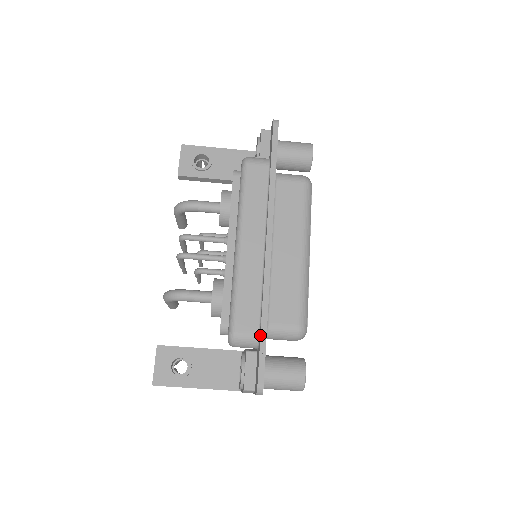
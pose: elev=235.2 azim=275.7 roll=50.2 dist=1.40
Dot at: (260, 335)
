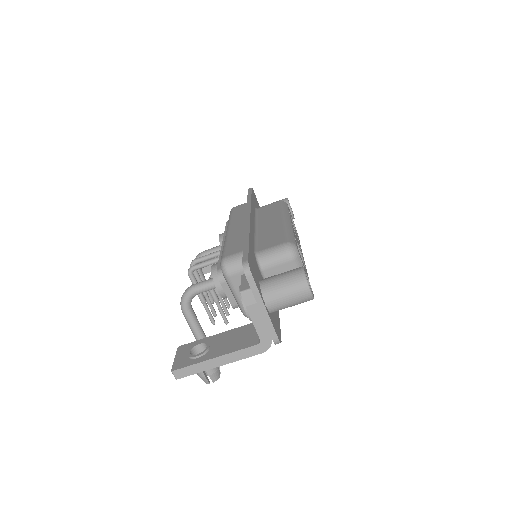
Dot at: (243, 245)
